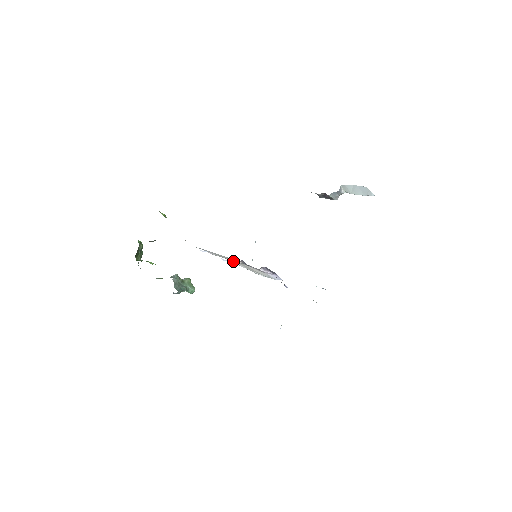
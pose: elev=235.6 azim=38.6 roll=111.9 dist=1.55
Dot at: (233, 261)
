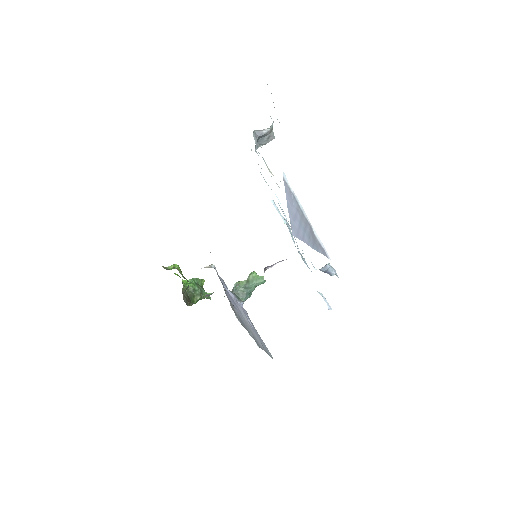
Dot at: occluded
